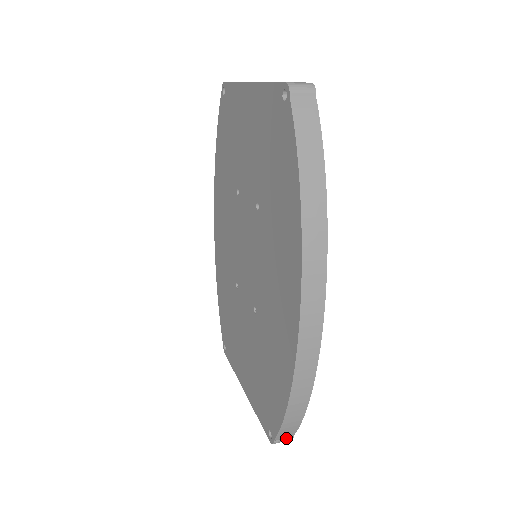
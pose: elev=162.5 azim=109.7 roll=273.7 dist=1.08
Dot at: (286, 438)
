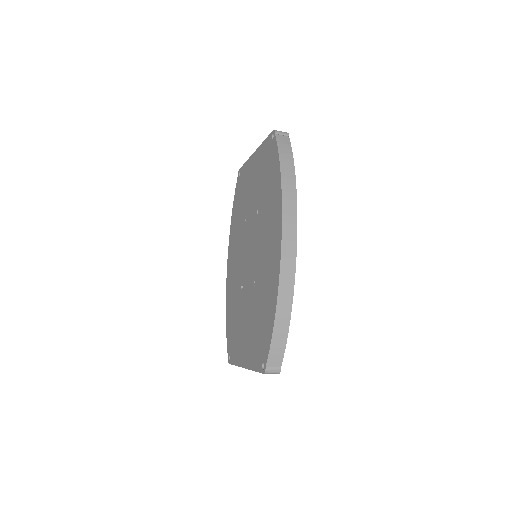
Dot at: (275, 368)
